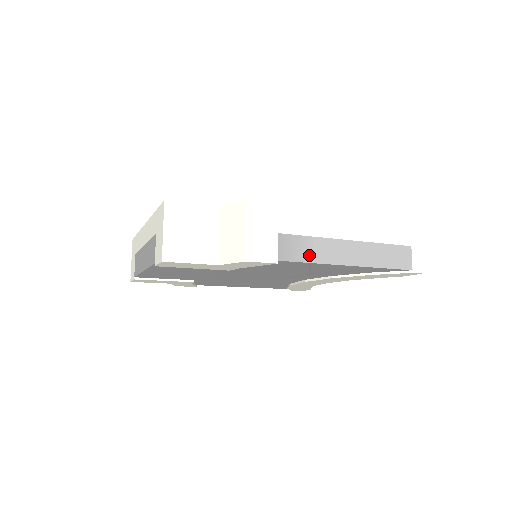
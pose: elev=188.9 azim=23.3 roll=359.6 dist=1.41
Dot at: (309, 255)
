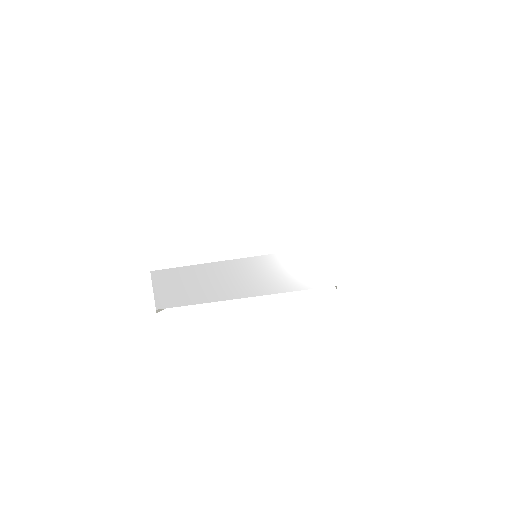
Dot at: occluded
